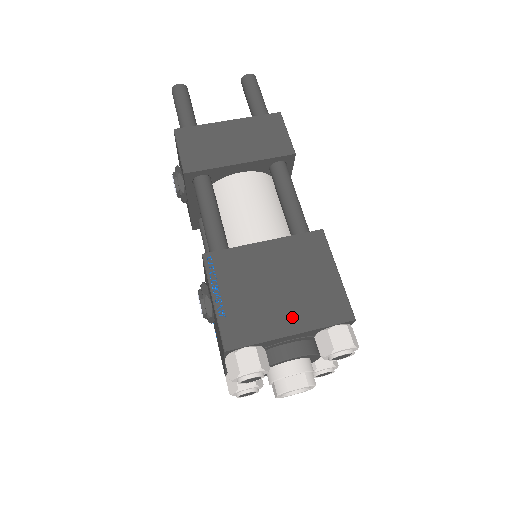
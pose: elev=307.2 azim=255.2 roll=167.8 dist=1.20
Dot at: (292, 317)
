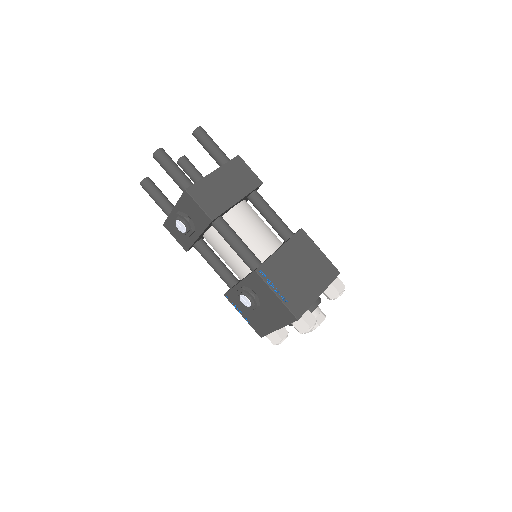
Dot at: (316, 285)
